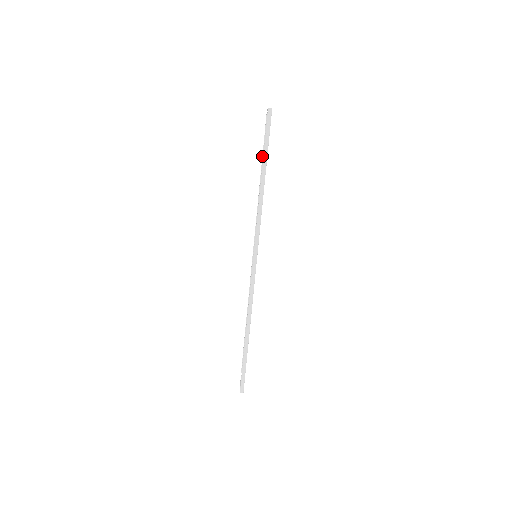
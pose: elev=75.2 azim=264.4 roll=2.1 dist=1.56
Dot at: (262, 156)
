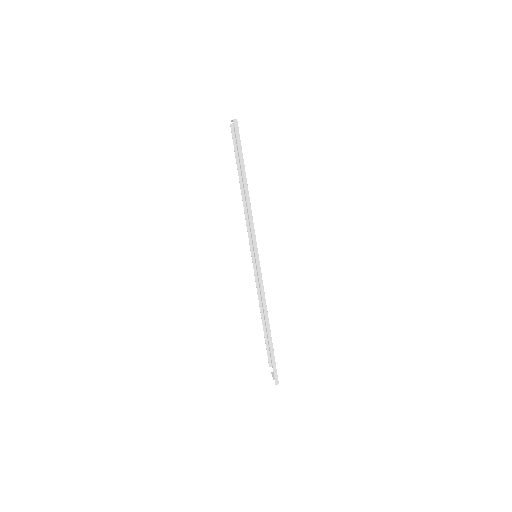
Dot at: occluded
